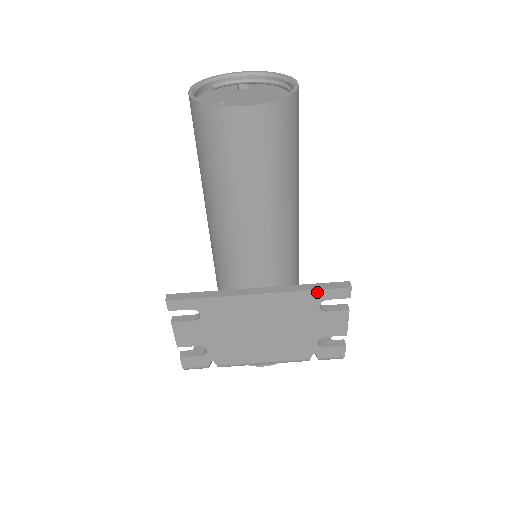
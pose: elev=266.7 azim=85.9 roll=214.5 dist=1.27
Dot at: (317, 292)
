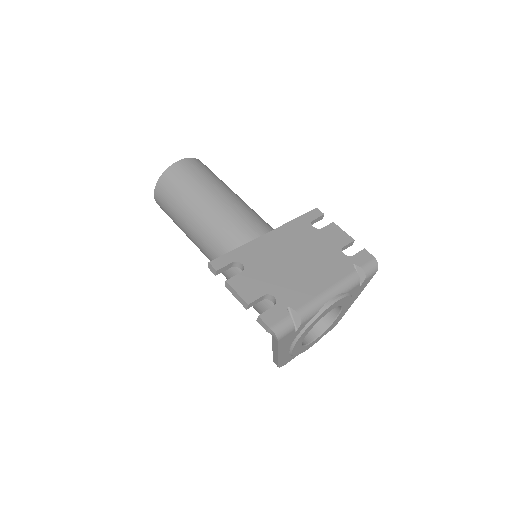
Dot at: (301, 218)
